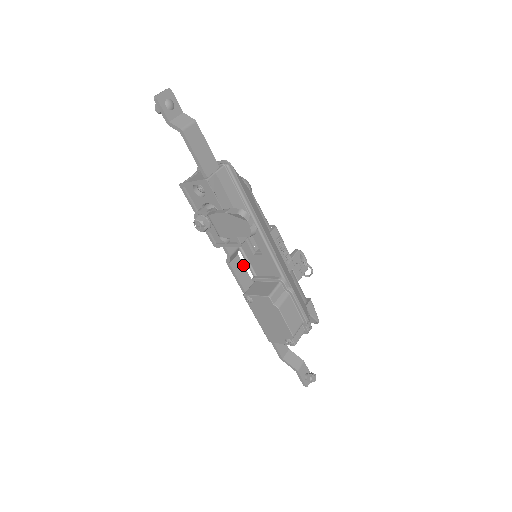
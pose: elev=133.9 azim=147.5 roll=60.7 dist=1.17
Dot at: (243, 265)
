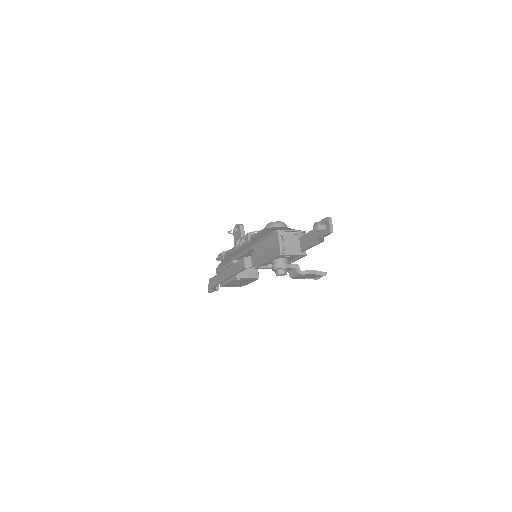
Dot at: occluded
